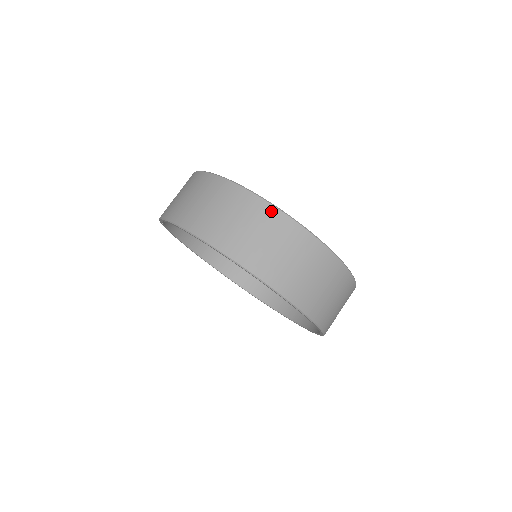
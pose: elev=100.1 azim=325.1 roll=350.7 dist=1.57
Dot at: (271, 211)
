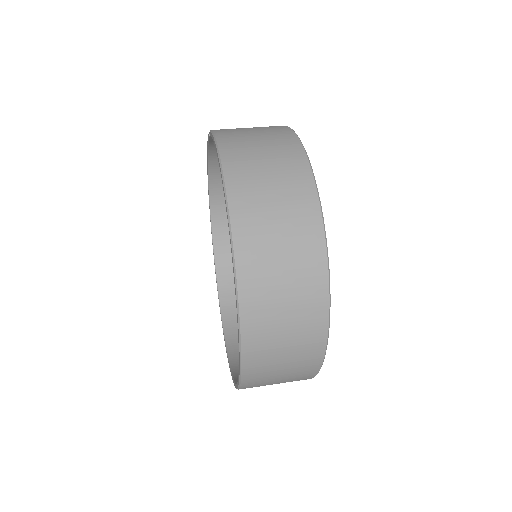
Dot at: (319, 255)
